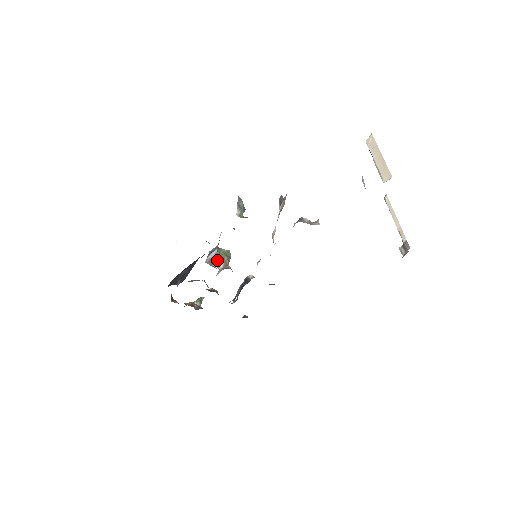
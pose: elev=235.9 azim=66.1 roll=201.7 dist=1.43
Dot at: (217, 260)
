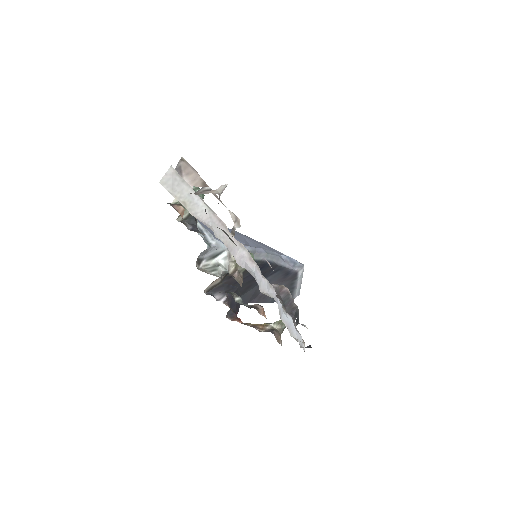
Dot at: (229, 266)
